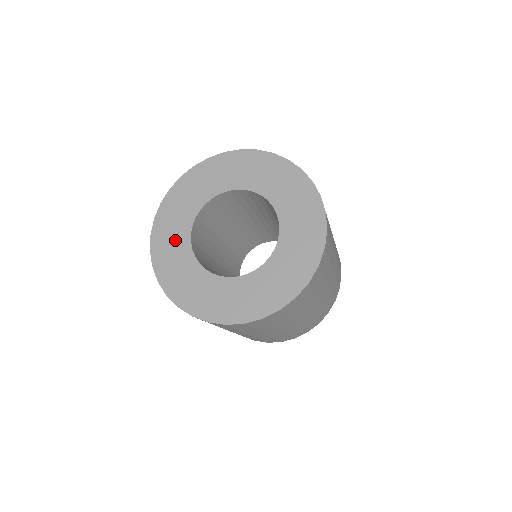
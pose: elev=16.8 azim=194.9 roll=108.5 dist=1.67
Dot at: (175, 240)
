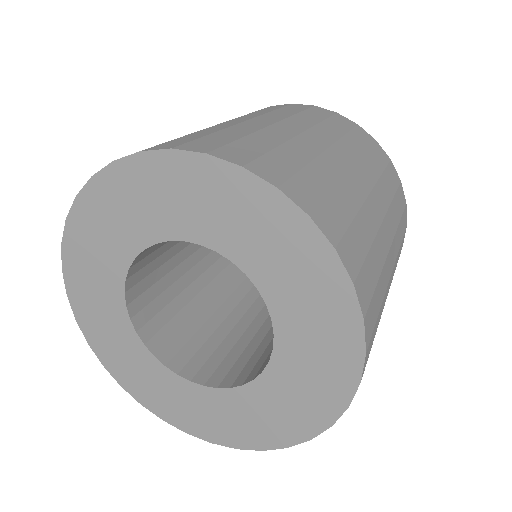
Dot at: (100, 276)
